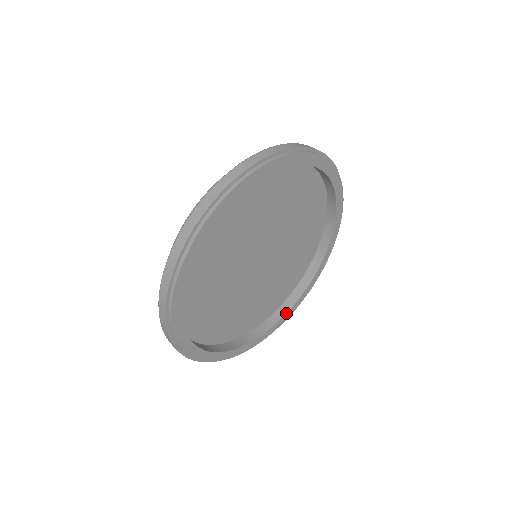
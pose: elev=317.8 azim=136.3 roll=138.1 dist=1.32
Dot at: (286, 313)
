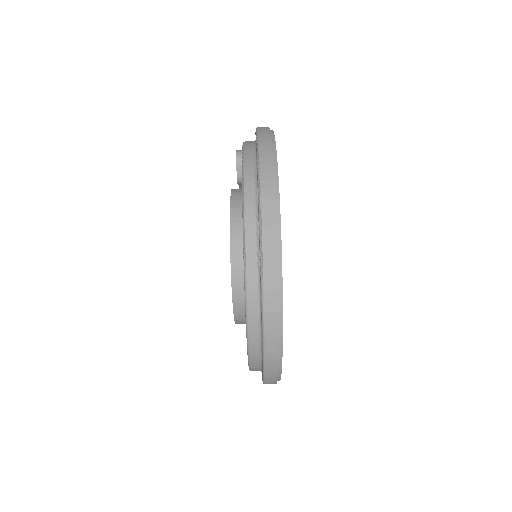
Dot at: occluded
